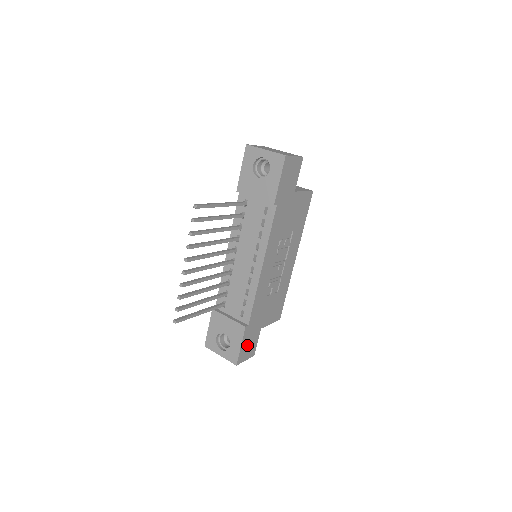
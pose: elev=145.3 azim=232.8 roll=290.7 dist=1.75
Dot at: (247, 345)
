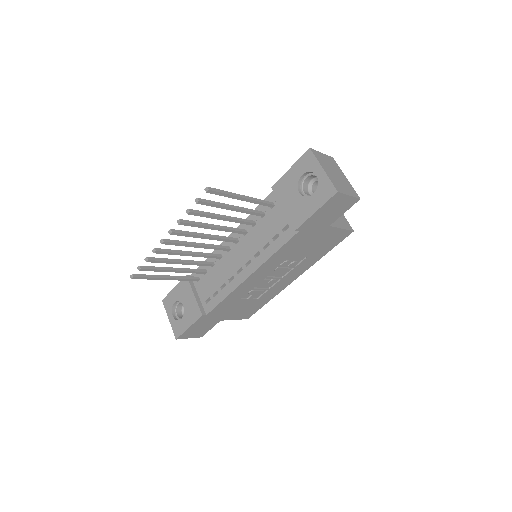
Dot at: (197, 328)
